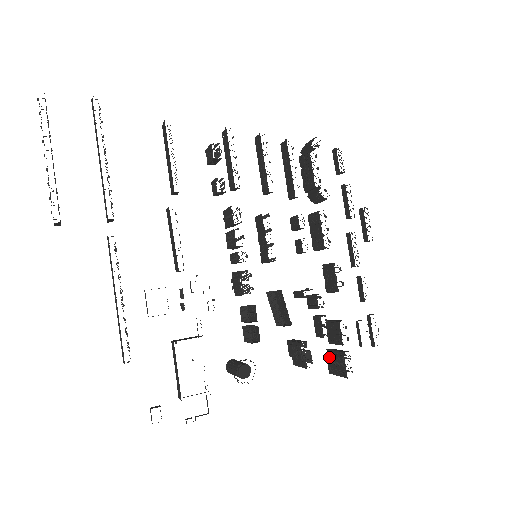
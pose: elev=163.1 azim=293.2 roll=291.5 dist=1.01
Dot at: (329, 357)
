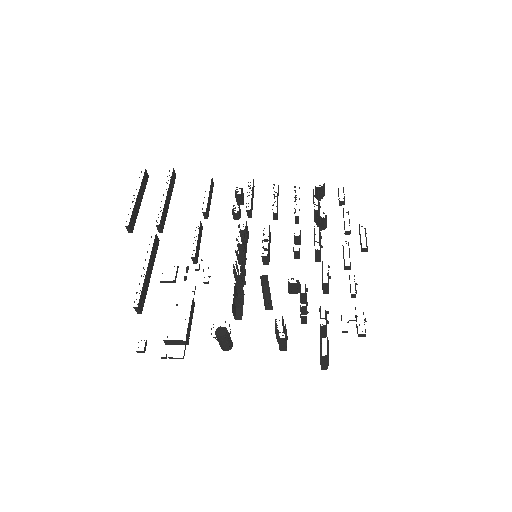
Dot at: occluded
